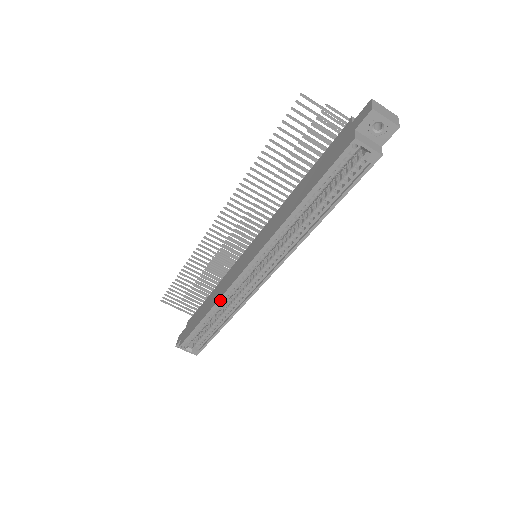
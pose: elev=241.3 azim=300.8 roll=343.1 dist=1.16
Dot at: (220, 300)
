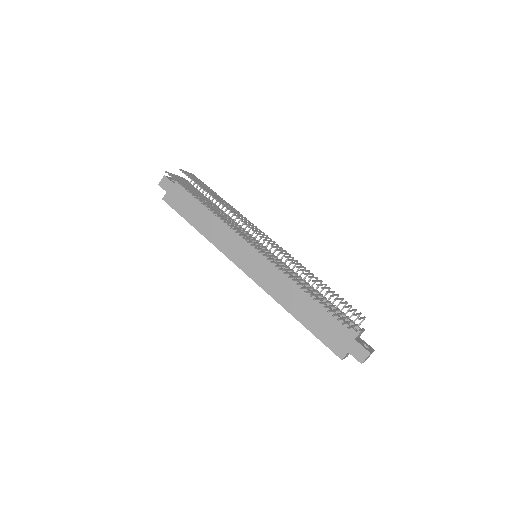
Dot at: (214, 245)
